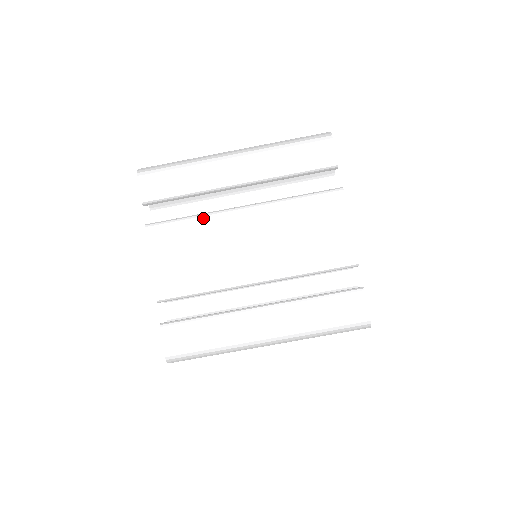
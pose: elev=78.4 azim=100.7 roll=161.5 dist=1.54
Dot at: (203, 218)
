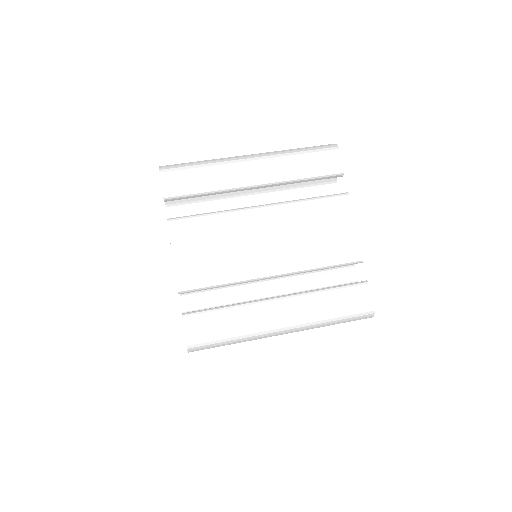
Dot at: (223, 215)
